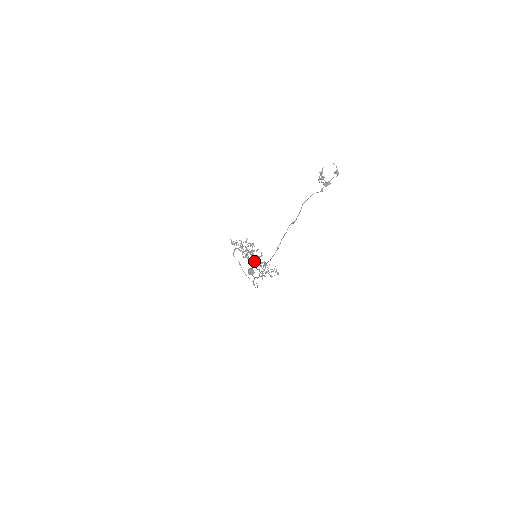
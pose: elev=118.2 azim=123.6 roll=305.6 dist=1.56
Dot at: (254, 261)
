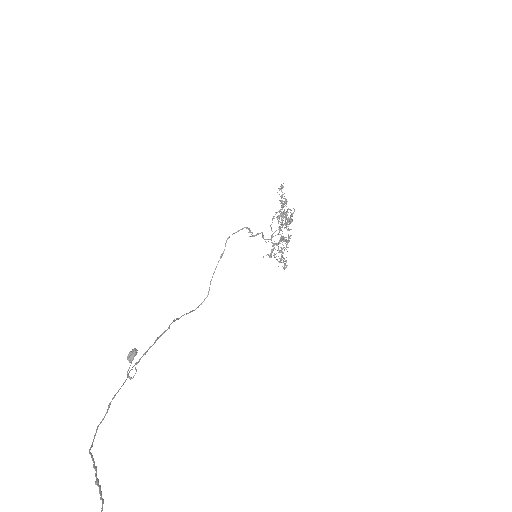
Dot at: (273, 236)
